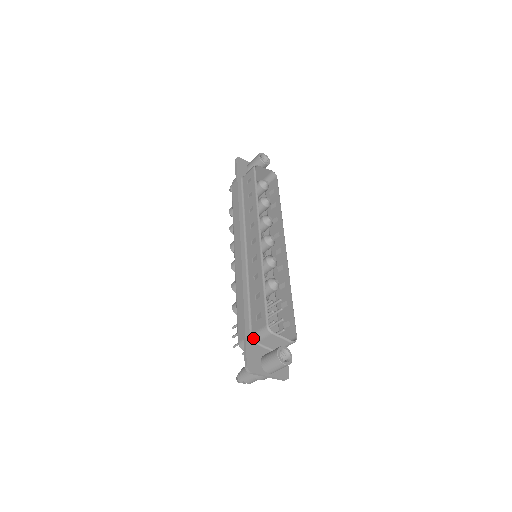
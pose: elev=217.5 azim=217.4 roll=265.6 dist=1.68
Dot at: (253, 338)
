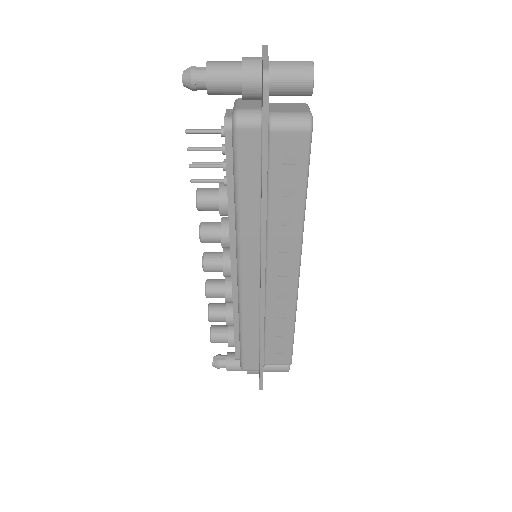
Dot at: occluded
